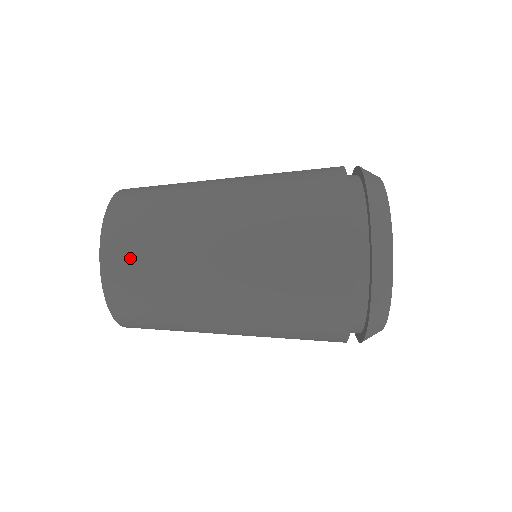
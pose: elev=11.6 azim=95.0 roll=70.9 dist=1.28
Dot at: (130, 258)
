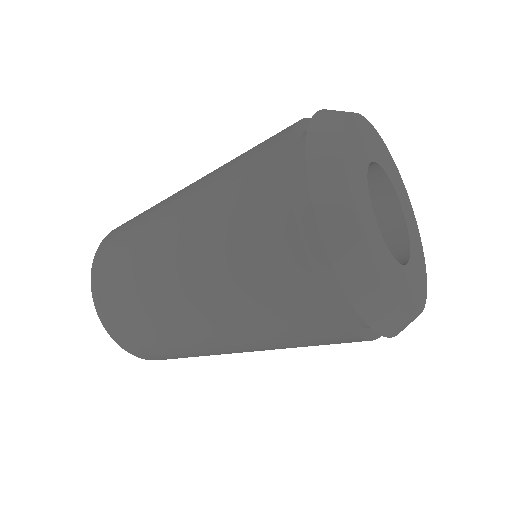
Dot at: occluded
